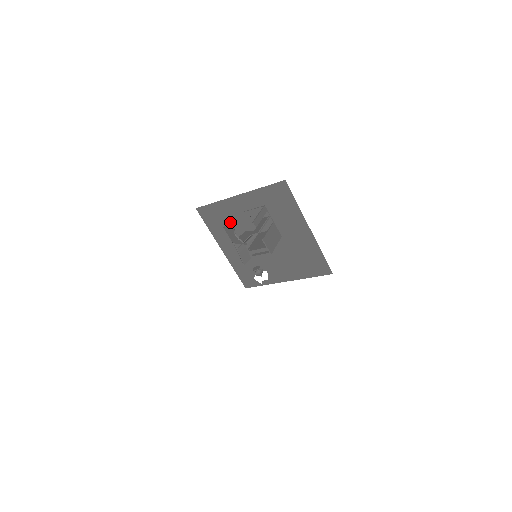
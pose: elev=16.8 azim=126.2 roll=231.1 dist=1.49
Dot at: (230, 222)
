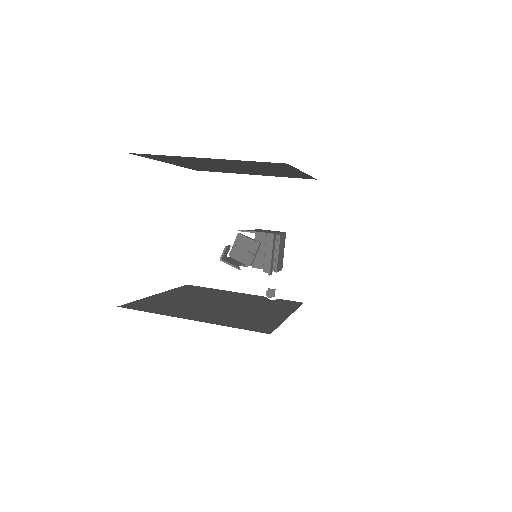
Dot at: (225, 249)
